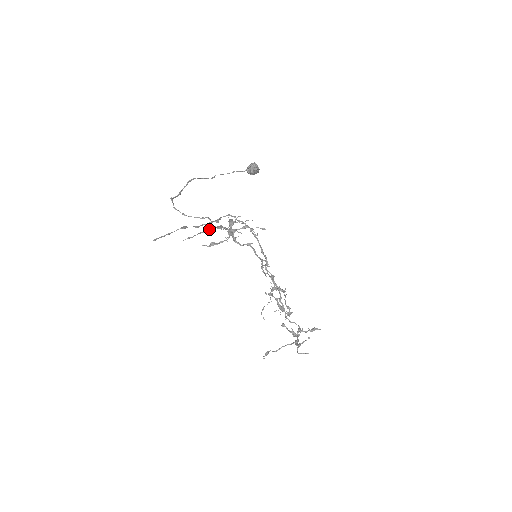
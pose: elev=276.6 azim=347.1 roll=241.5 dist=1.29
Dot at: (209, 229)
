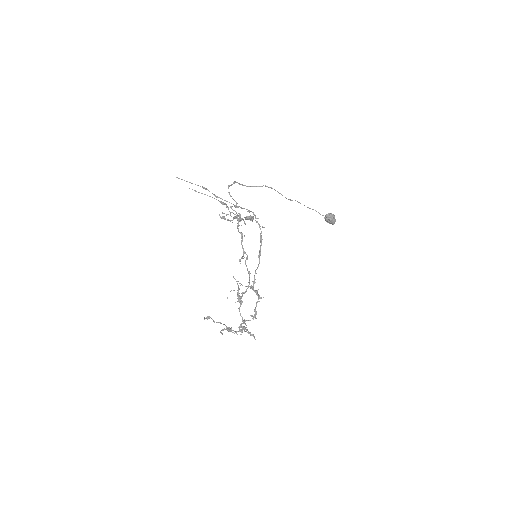
Dot at: (214, 198)
